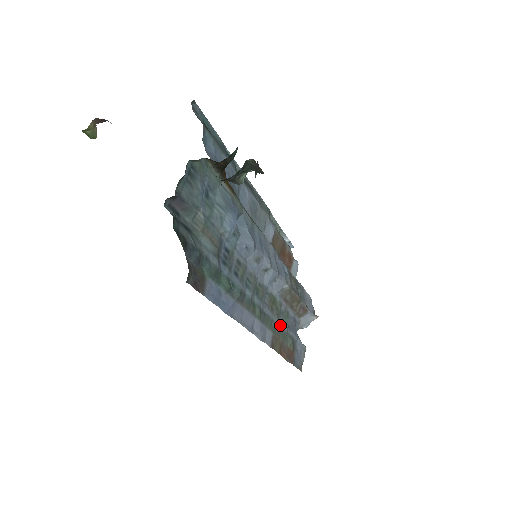
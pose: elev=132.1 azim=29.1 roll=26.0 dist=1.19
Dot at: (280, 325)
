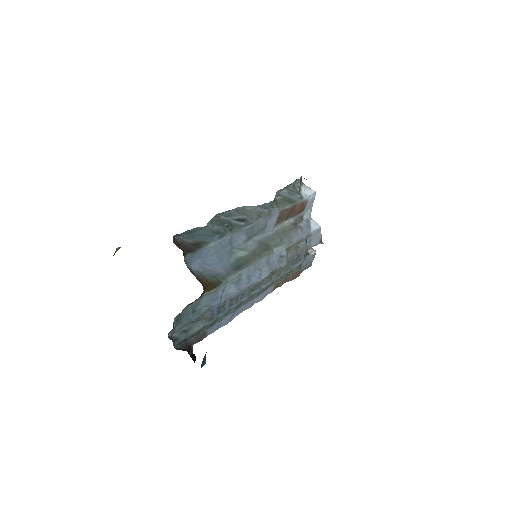
Dot at: (282, 275)
